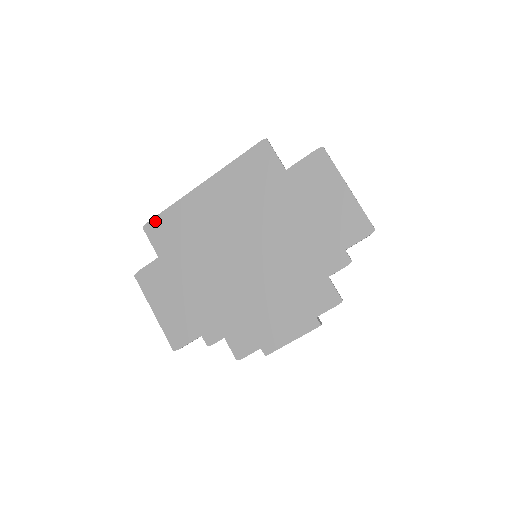
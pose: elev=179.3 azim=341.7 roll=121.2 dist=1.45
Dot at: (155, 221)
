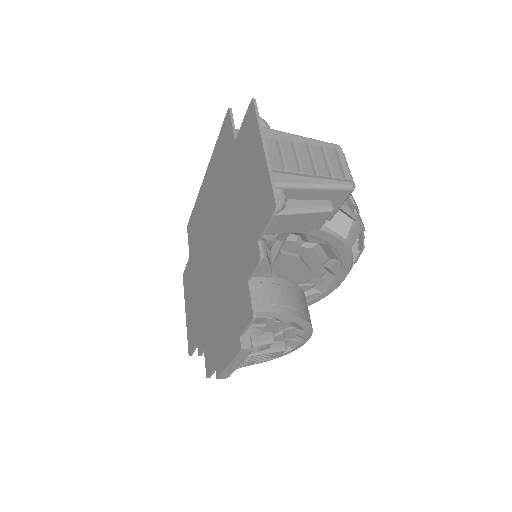
Dot at: (190, 220)
